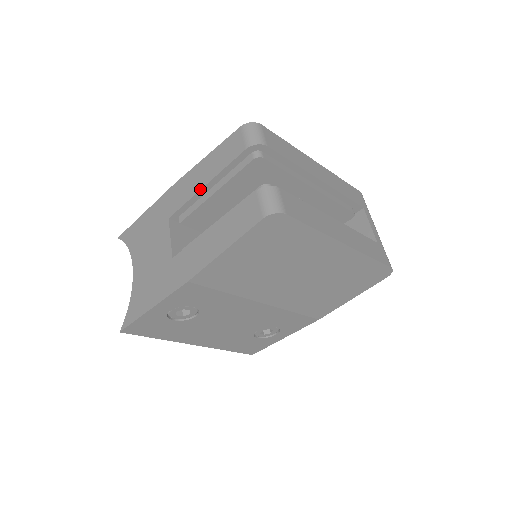
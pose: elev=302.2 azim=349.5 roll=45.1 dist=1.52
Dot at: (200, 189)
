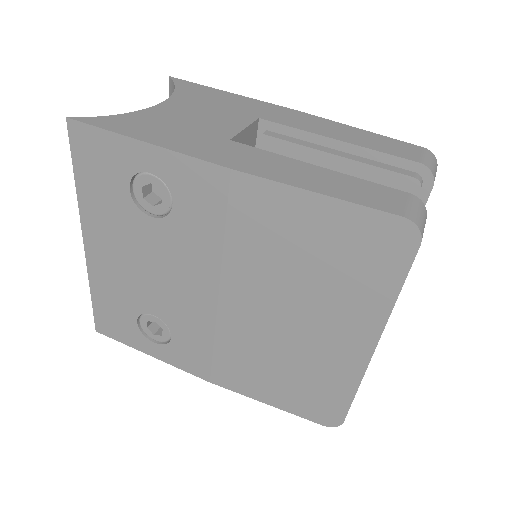
Dot at: (328, 136)
